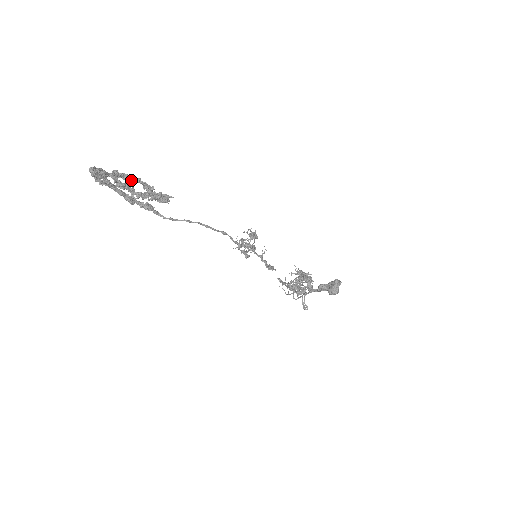
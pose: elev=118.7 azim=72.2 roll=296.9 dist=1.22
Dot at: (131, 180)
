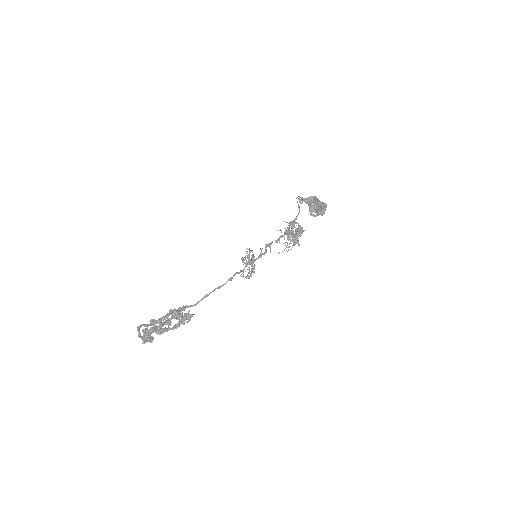
Dot at: (163, 320)
